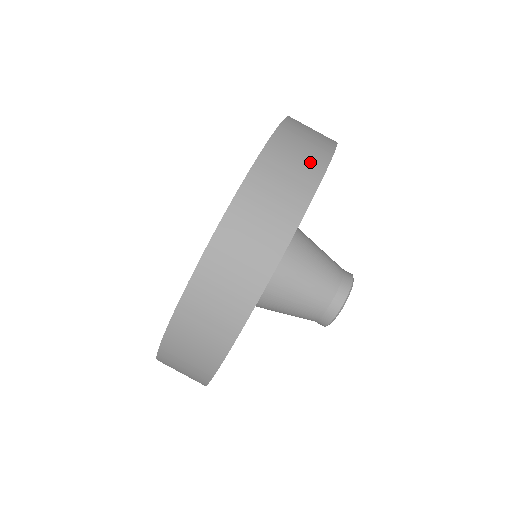
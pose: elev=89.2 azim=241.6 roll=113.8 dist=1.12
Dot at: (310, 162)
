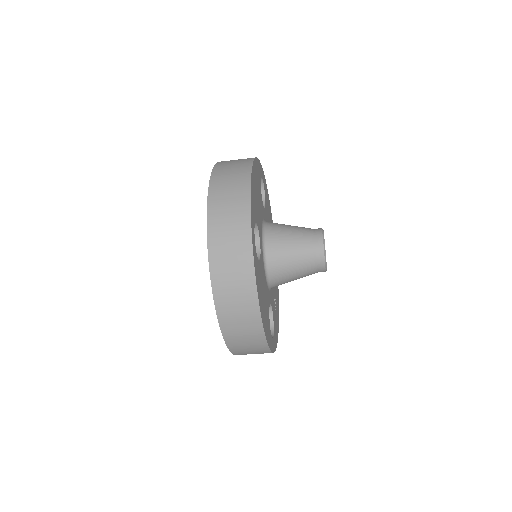
Dot at: (259, 351)
